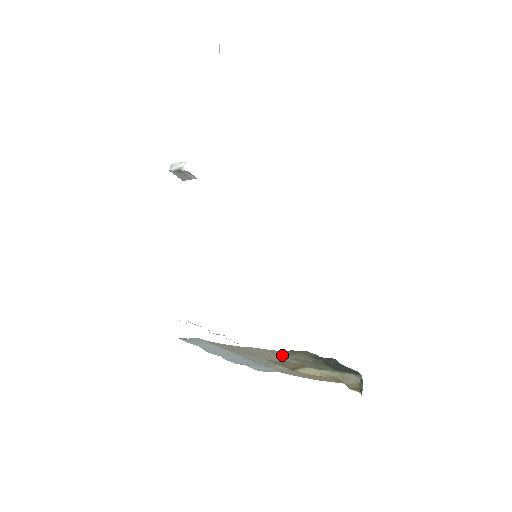
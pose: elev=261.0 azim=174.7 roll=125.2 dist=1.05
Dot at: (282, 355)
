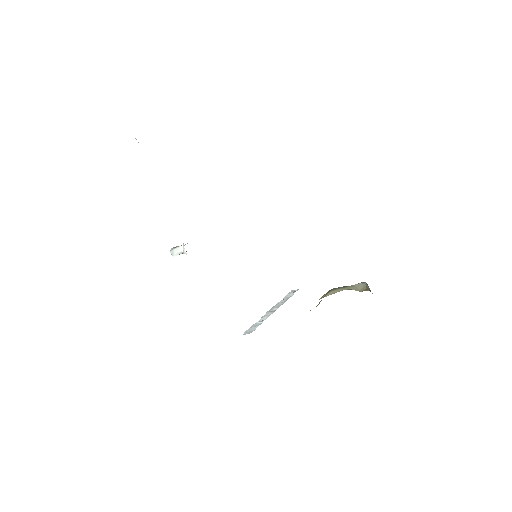
Dot at: occluded
